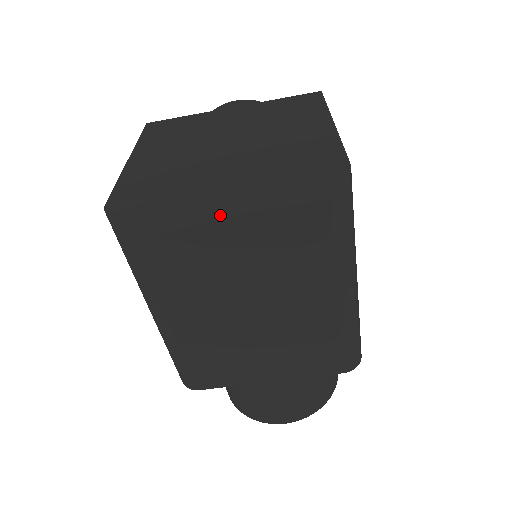
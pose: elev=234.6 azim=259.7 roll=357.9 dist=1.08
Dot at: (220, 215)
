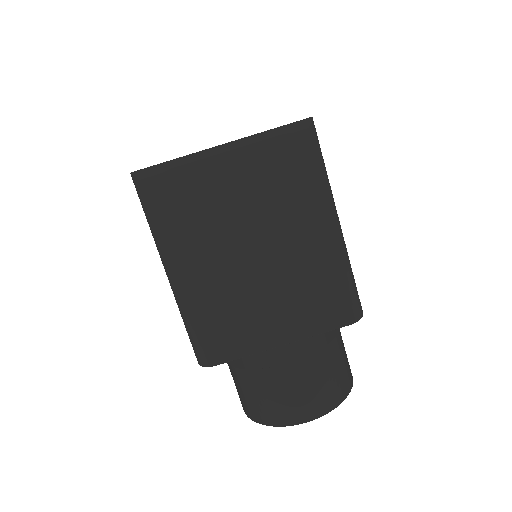
Dot at: (220, 161)
